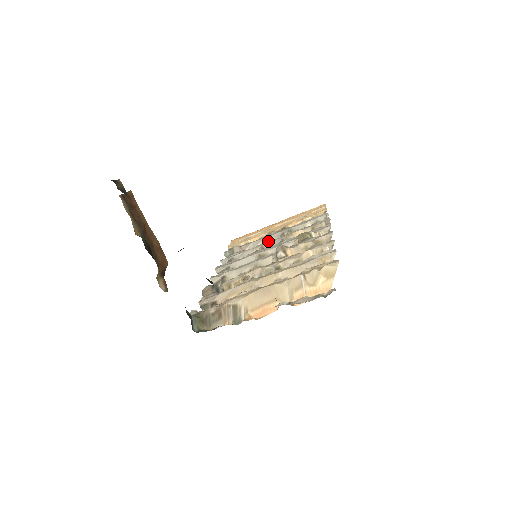
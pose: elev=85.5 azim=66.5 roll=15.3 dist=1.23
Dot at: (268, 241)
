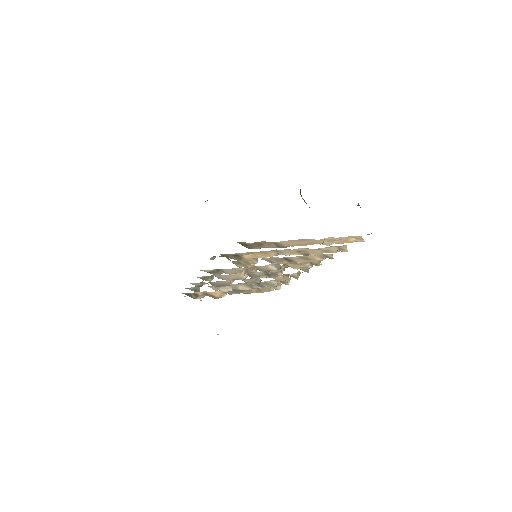
Dot at: (235, 285)
